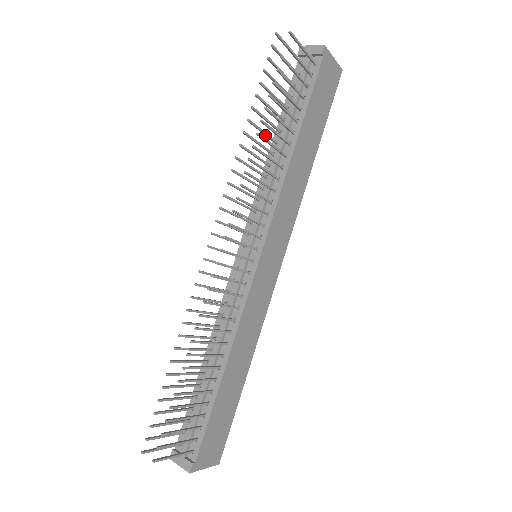
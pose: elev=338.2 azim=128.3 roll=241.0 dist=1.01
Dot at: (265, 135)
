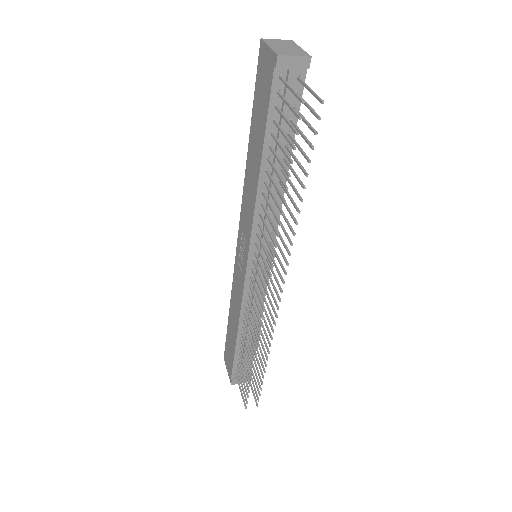
Dot at: (272, 183)
